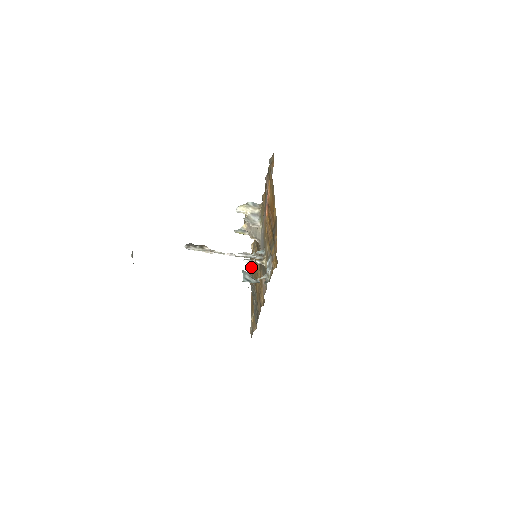
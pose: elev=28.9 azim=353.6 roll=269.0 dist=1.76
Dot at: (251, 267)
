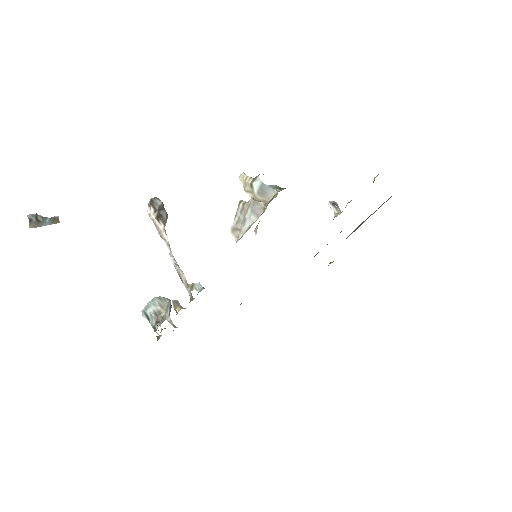
Dot at: occluded
